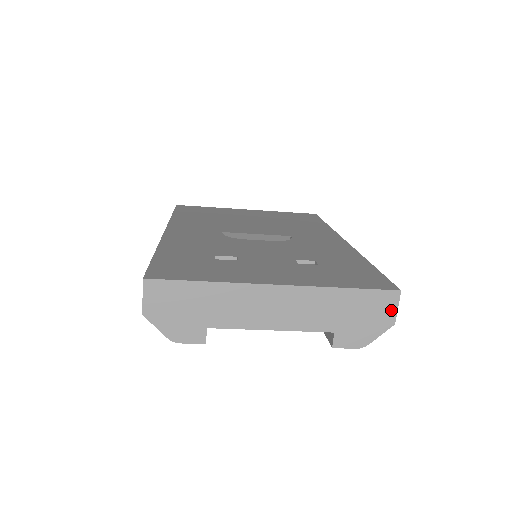
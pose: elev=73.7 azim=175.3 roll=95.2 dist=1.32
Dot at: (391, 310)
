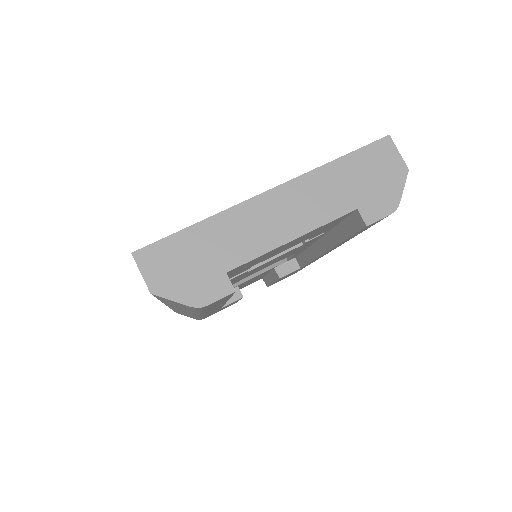
Dot at: (394, 158)
